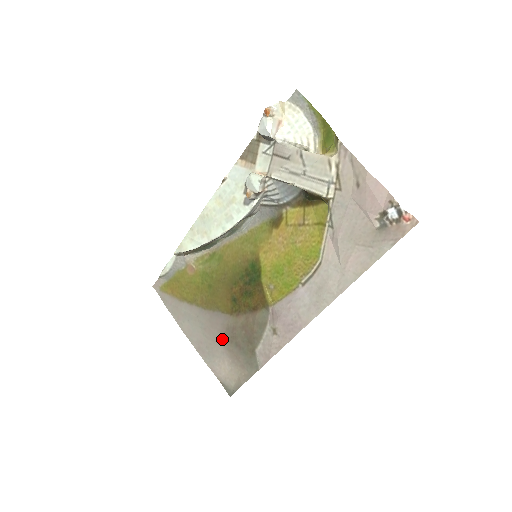
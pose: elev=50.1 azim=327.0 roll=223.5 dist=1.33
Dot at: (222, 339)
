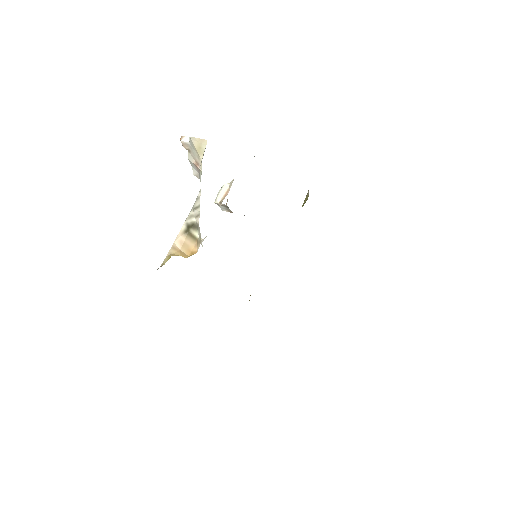
Dot at: occluded
